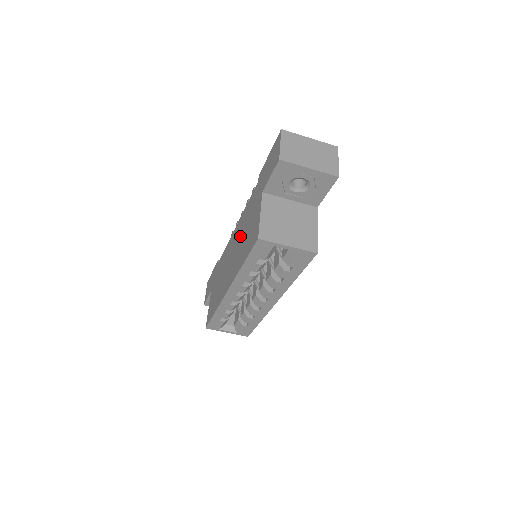
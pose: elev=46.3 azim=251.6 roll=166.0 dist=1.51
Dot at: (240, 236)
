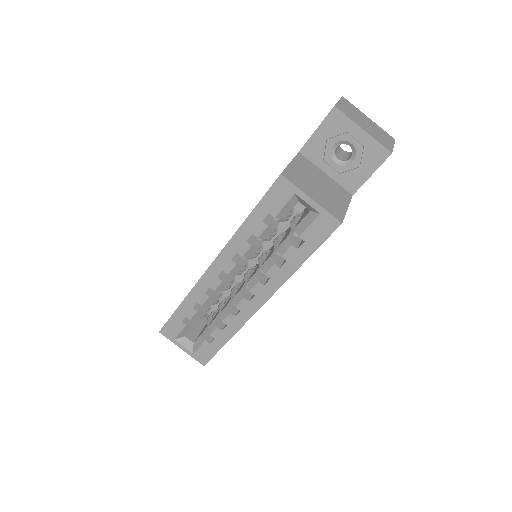
Dot at: occluded
